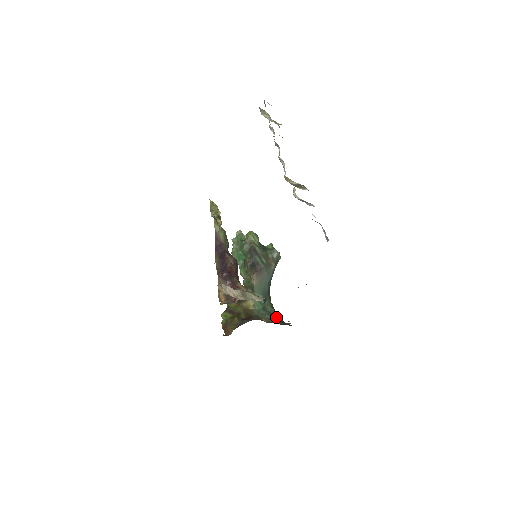
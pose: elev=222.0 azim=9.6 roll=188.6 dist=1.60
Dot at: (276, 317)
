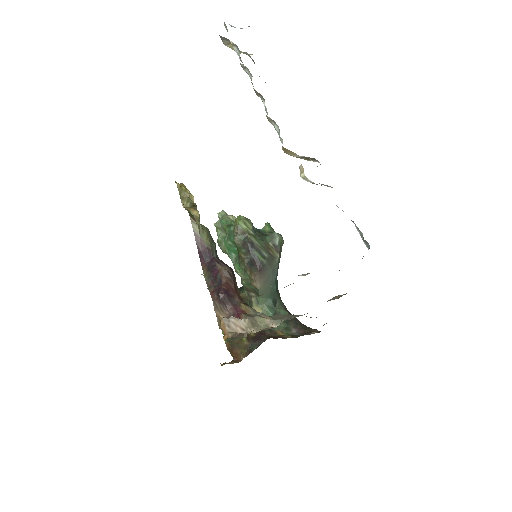
Dot at: (293, 322)
